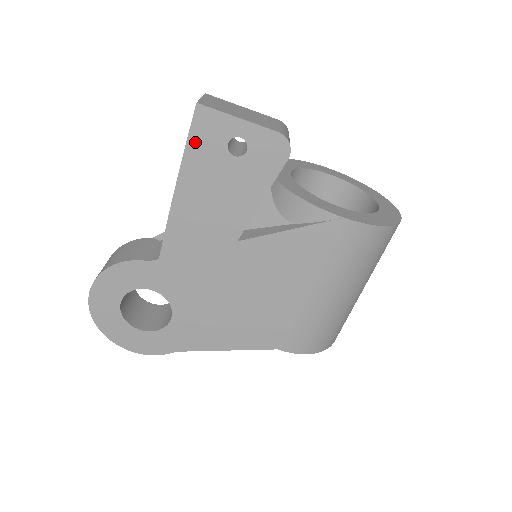
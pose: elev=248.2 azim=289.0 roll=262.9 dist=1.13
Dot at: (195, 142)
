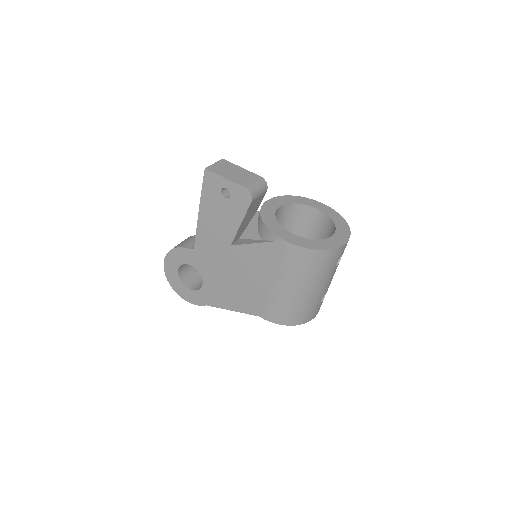
Dot at: (206, 188)
